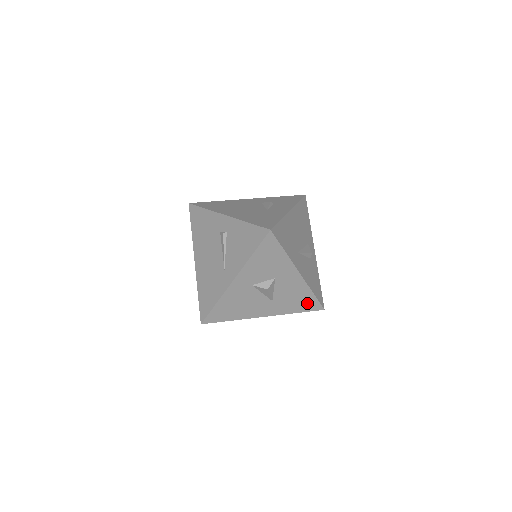
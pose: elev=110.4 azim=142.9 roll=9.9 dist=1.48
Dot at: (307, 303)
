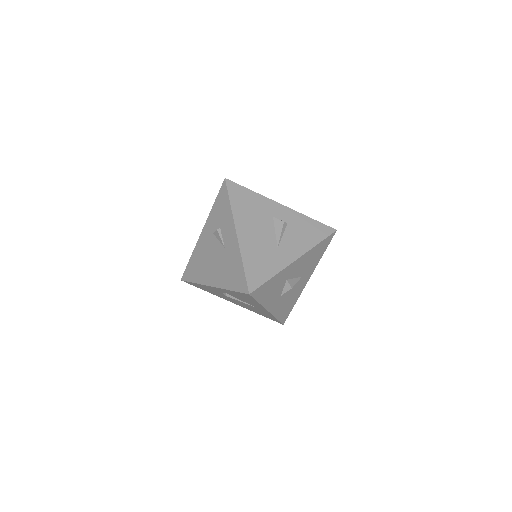
Dot at: (322, 247)
